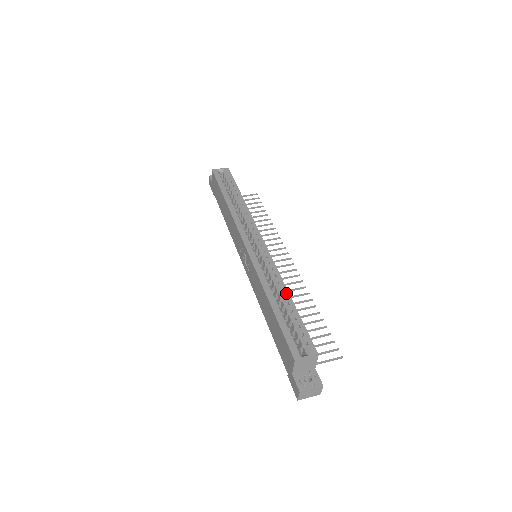
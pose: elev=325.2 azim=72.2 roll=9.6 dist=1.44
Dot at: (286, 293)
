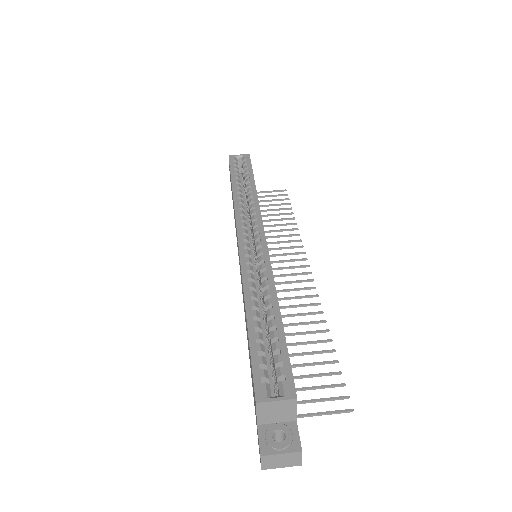
Dot at: (274, 302)
